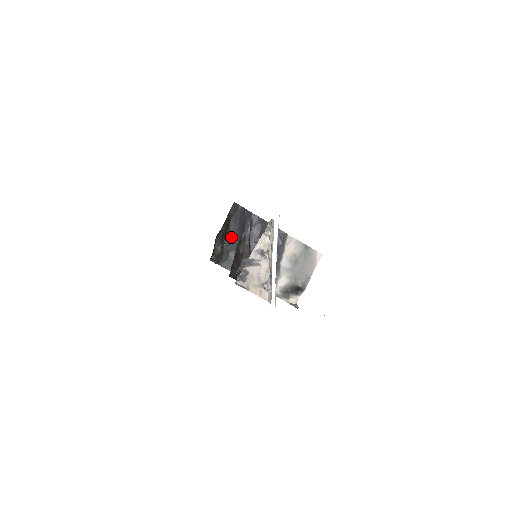
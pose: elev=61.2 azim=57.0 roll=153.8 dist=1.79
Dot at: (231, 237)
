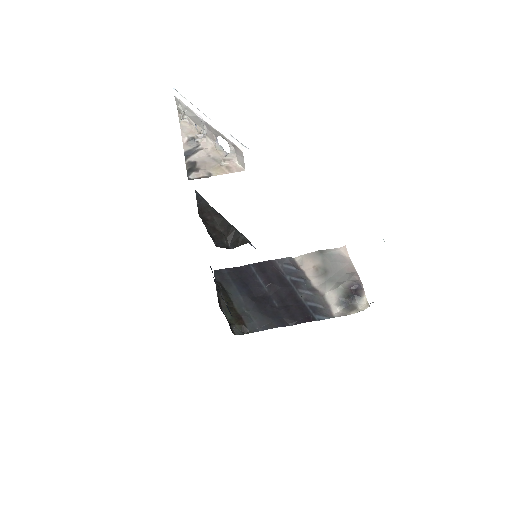
Dot at: (238, 300)
